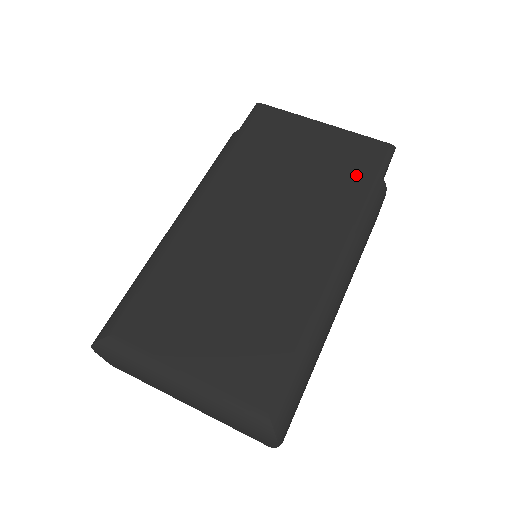
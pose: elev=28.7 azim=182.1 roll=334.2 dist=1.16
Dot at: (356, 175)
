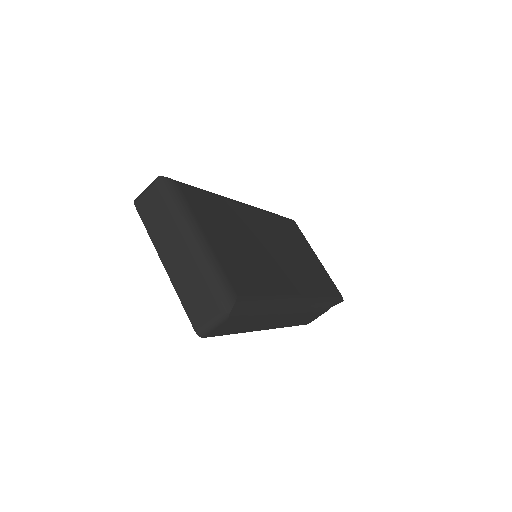
Dot at: (323, 286)
